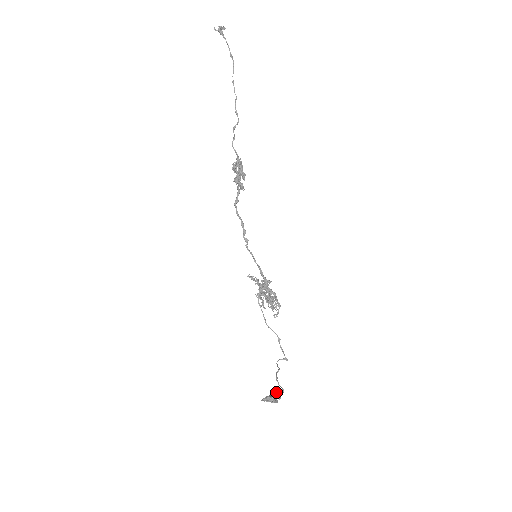
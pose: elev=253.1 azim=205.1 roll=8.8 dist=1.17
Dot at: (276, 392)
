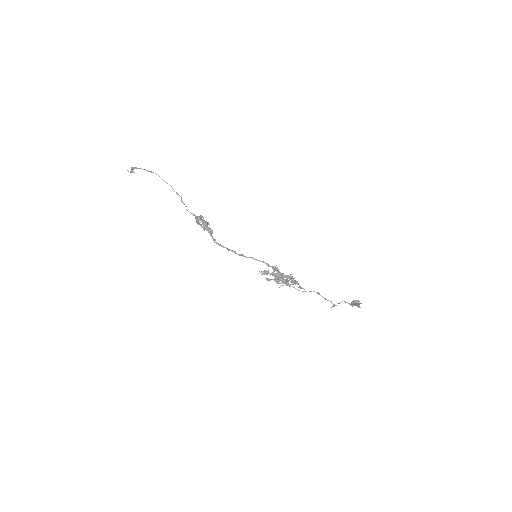
Dot at: occluded
